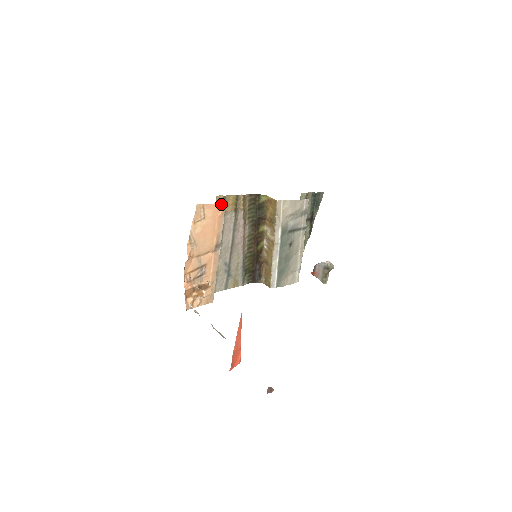
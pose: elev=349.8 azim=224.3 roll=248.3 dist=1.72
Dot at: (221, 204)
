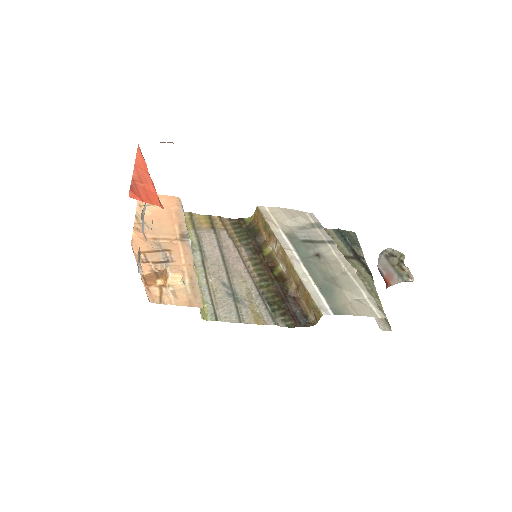
Dot at: (173, 198)
